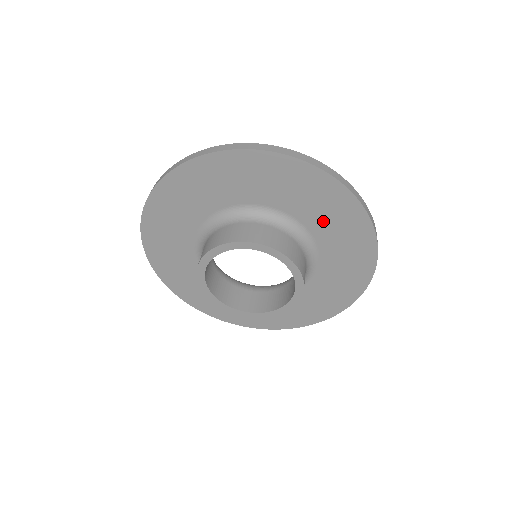
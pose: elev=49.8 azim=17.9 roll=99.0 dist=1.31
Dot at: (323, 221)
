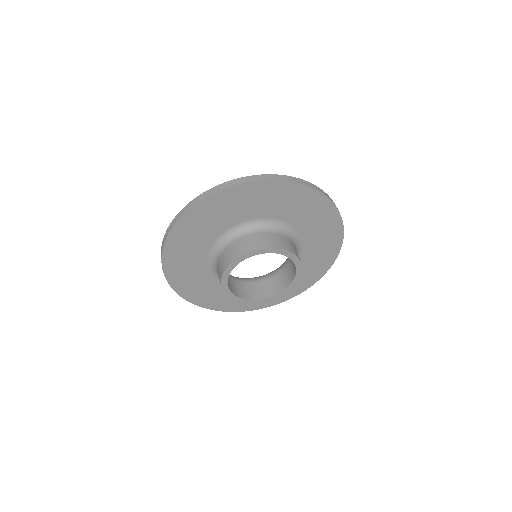
Dot at: (313, 255)
